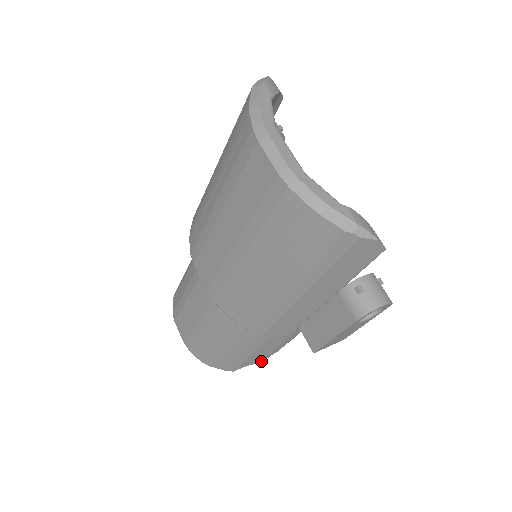
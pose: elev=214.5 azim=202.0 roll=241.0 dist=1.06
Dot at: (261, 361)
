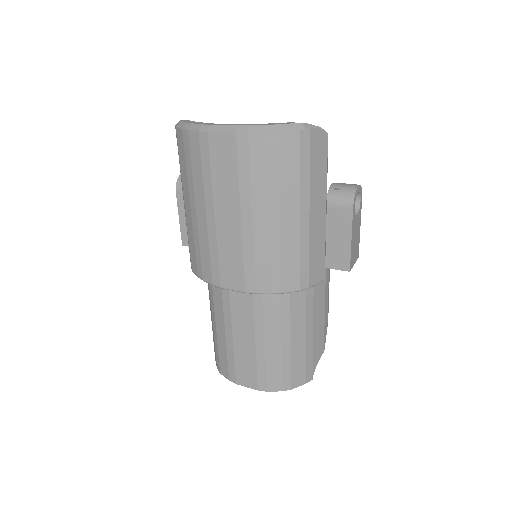
Dot at: (323, 350)
